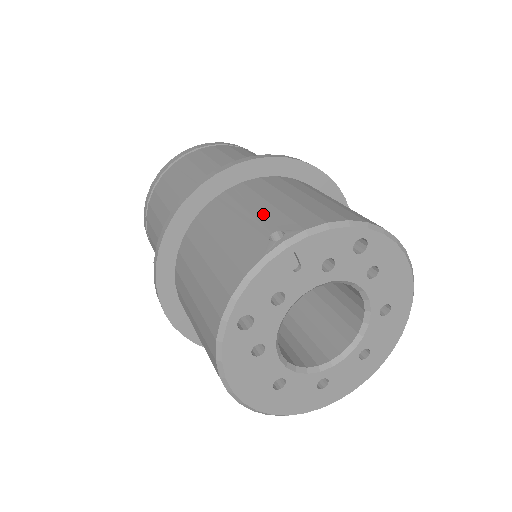
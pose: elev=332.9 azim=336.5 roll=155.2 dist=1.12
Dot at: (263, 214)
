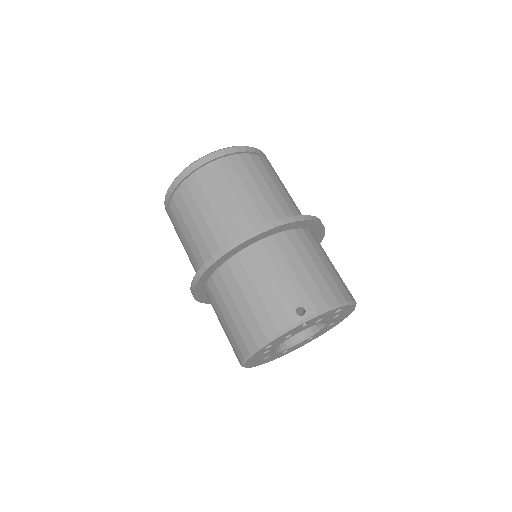
Dot at: (291, 284)
